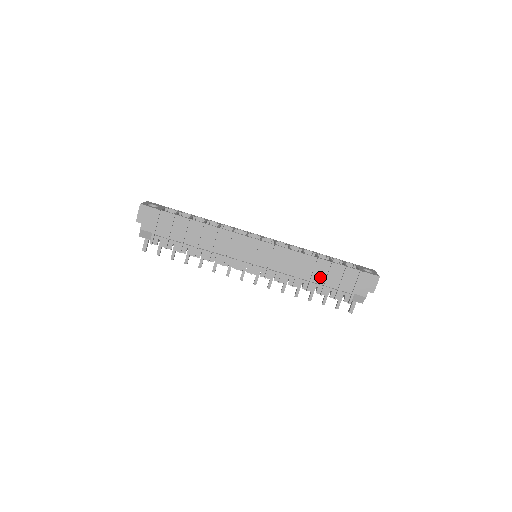
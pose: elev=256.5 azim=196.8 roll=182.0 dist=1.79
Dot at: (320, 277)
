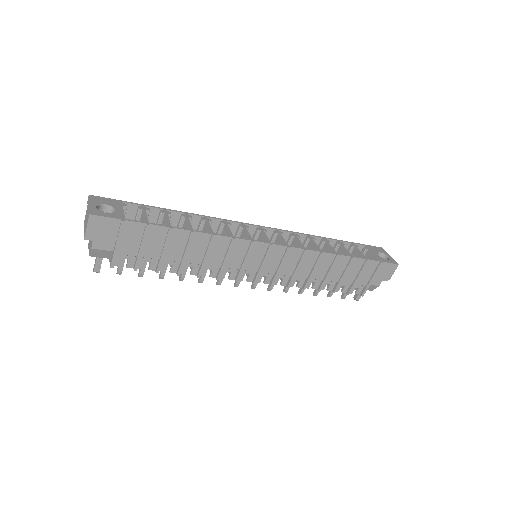
Dot at: (335, 274)
